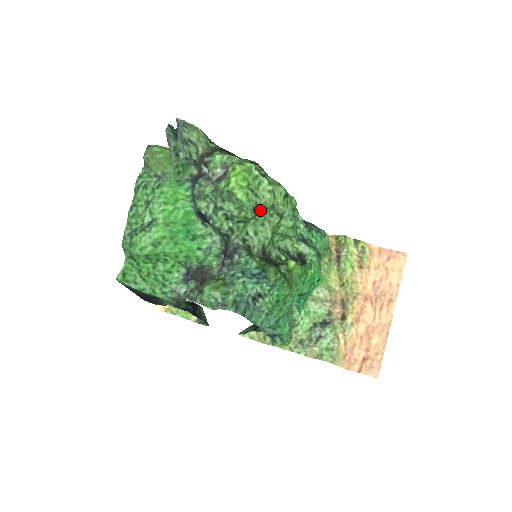
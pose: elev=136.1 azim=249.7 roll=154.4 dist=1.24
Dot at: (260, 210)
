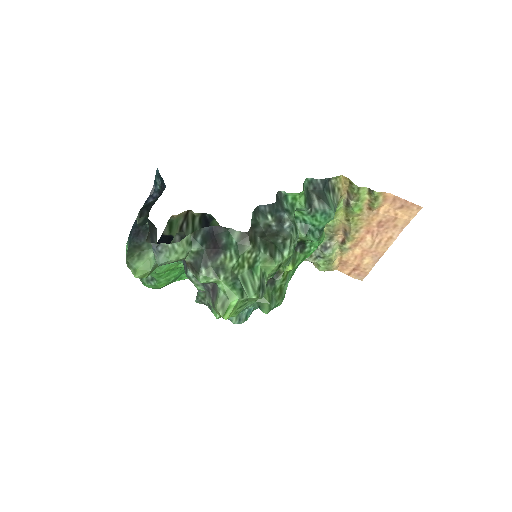
Dot at: occluded
